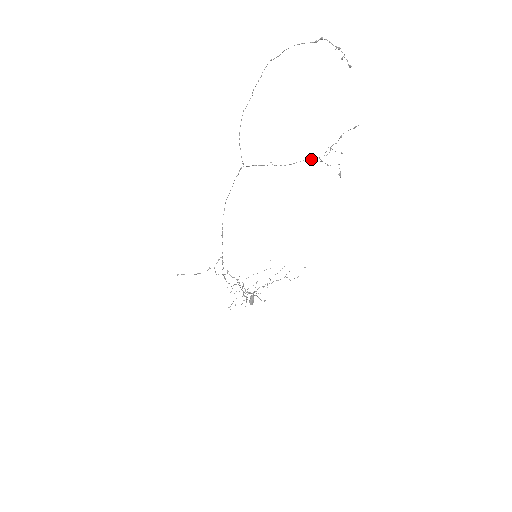
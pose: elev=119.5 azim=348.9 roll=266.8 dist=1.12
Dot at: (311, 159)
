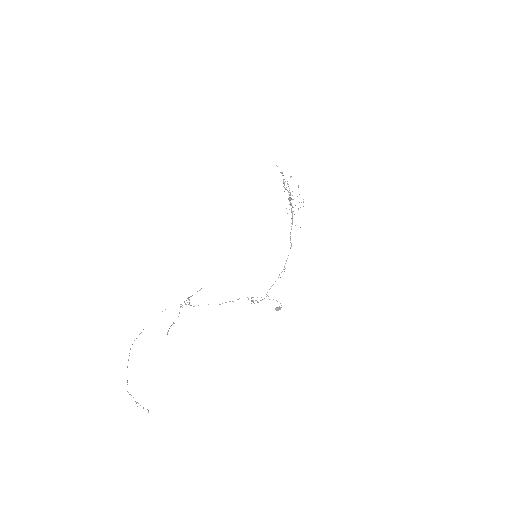
Dot at: occluded
